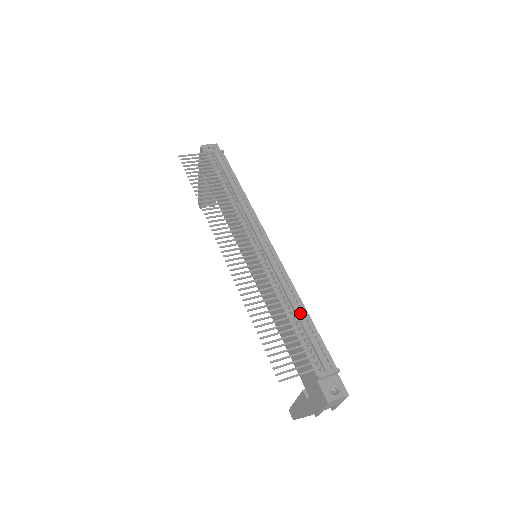
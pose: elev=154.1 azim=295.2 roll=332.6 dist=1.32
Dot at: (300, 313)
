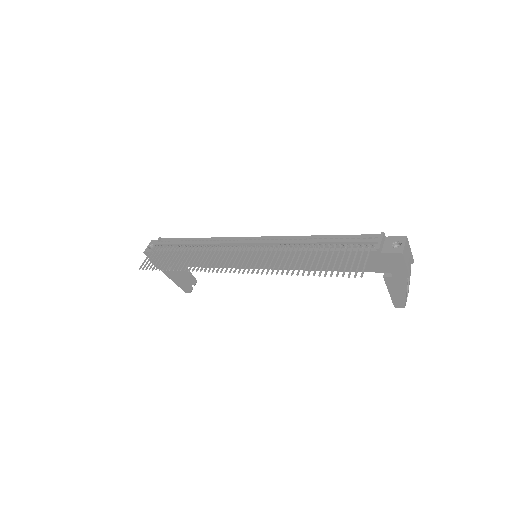
Dot at: (321, 240)
